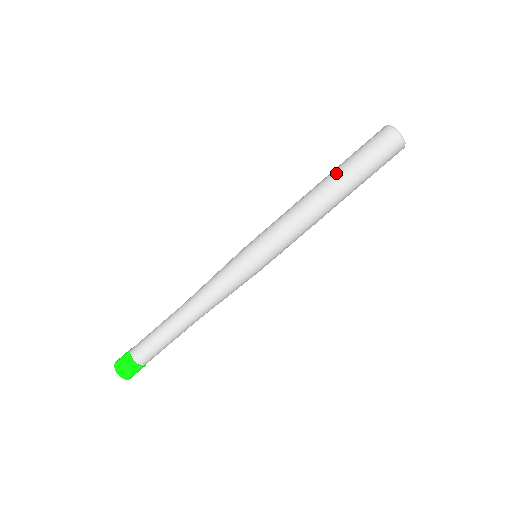
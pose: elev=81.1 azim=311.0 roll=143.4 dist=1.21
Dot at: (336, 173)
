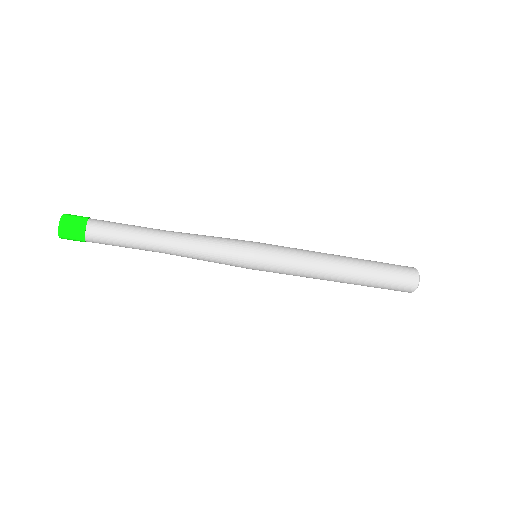
Dot at: (363, 268)
